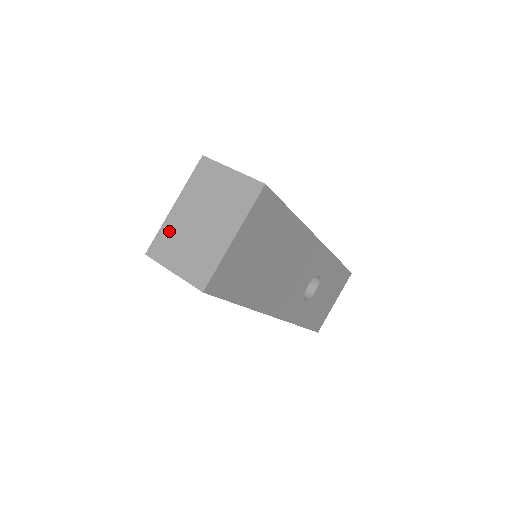
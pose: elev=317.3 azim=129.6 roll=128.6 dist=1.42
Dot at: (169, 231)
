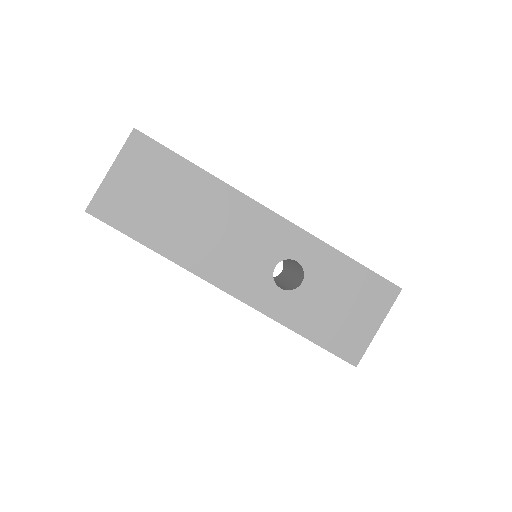
Dot at: occluded
